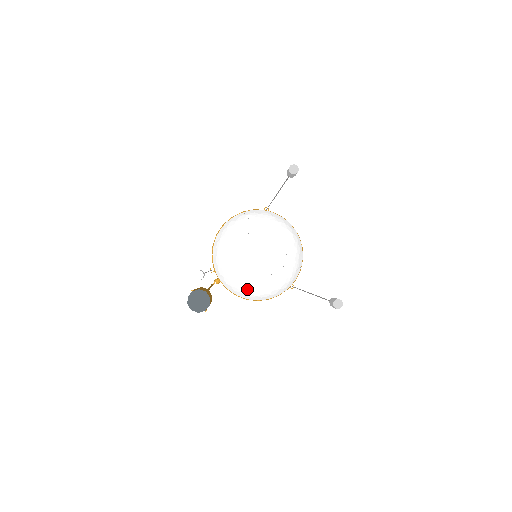
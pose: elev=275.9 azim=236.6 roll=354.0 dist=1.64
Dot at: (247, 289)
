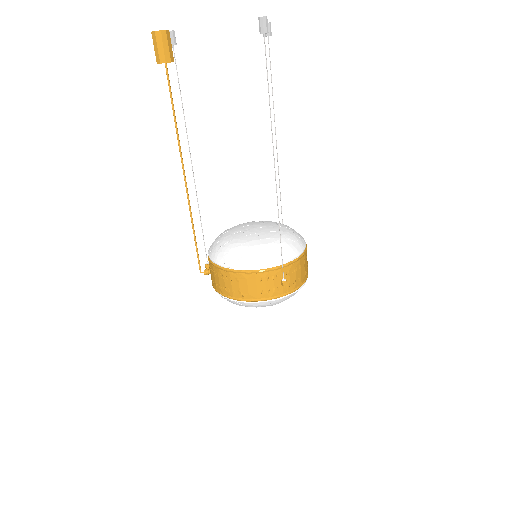
Dot at: (229, 251)
